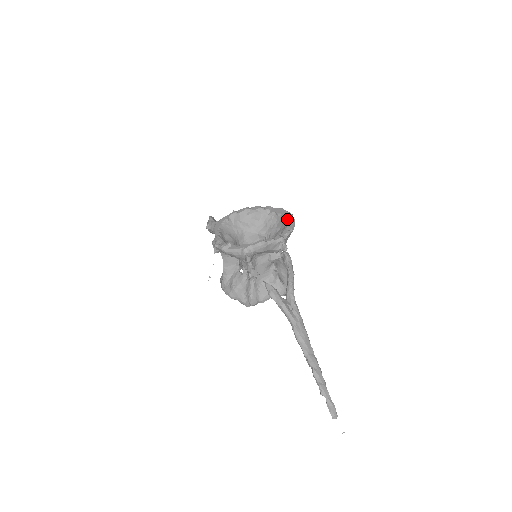
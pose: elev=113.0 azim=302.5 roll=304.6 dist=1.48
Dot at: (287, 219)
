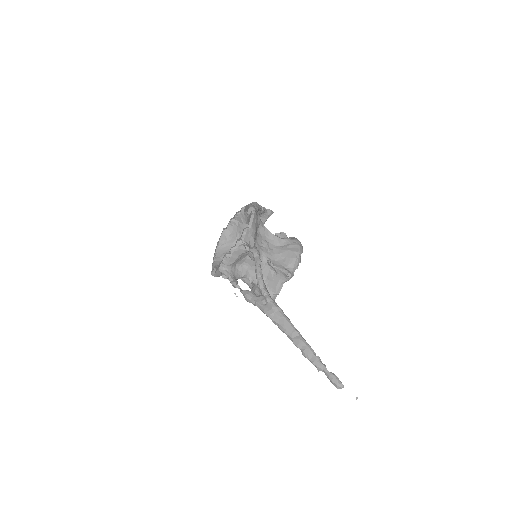
Dot at: (249, 214)
